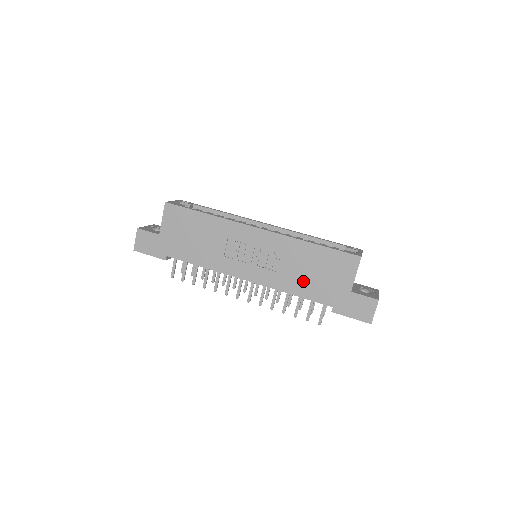
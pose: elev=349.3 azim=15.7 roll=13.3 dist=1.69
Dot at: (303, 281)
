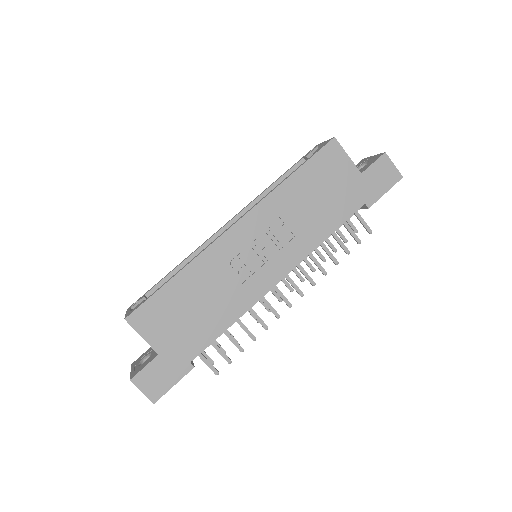
Dot at: (321, 216)
